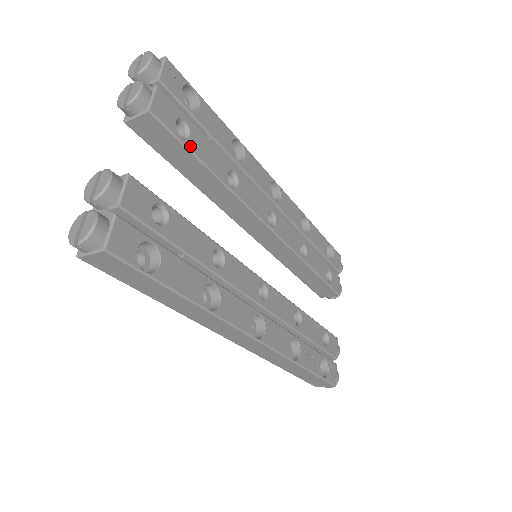
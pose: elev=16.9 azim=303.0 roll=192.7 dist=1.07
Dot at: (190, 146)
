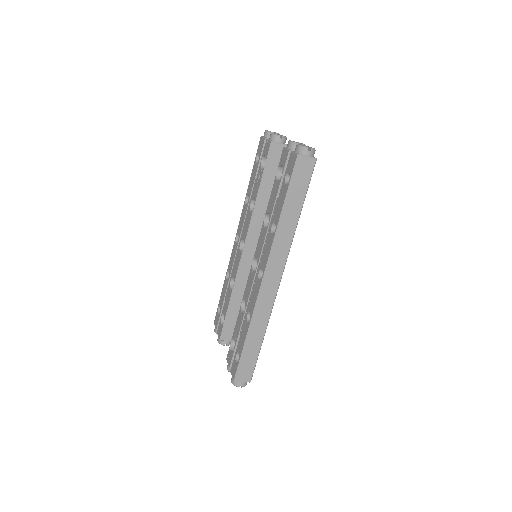
Dot at: occluded
